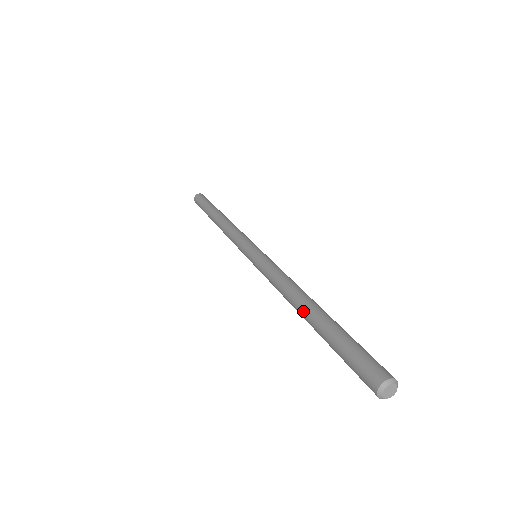
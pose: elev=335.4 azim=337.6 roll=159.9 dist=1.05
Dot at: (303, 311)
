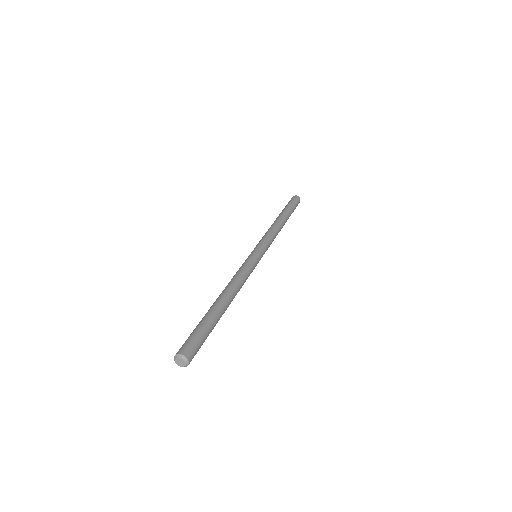
Dot at: (216, 299)
